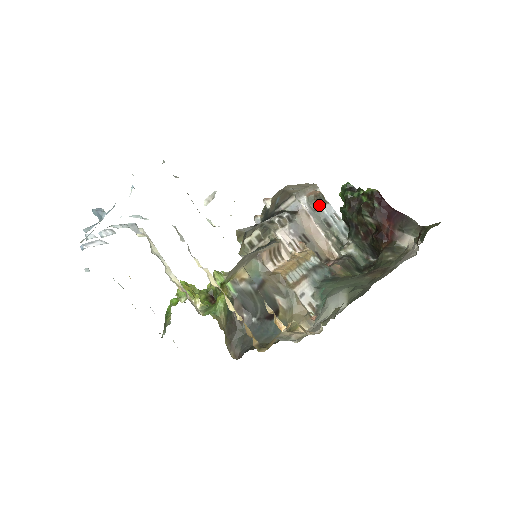
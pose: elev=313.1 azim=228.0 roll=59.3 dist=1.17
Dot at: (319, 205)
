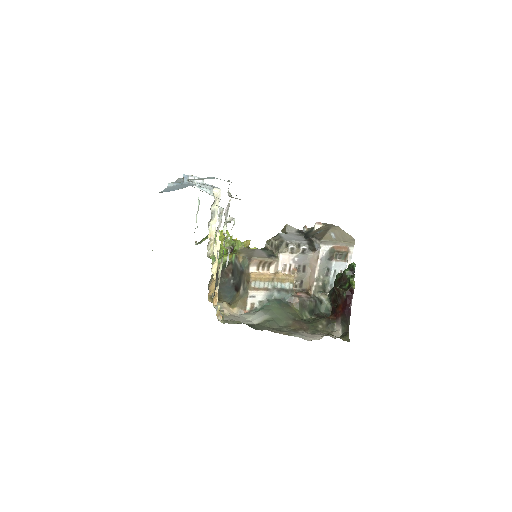
Dot at: (333, 258)
